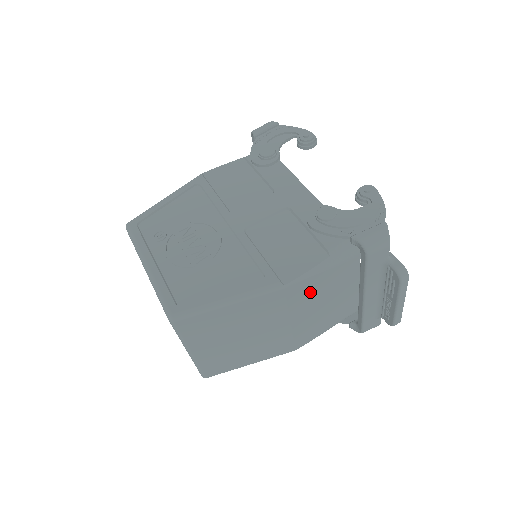
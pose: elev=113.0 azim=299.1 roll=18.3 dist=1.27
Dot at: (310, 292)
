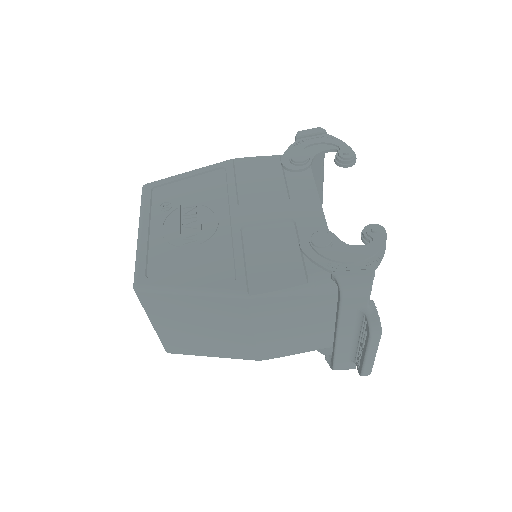
Dot at: (279, 311)
